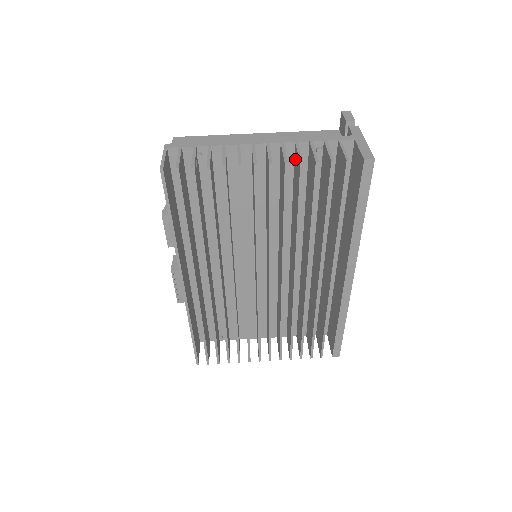
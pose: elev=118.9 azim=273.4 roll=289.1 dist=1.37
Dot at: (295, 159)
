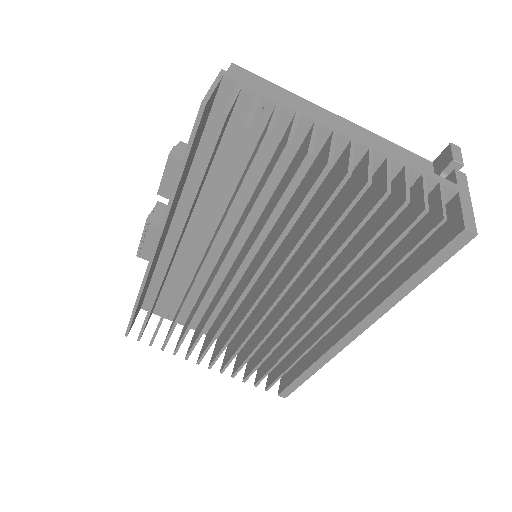
Dot at: (375, 178)
